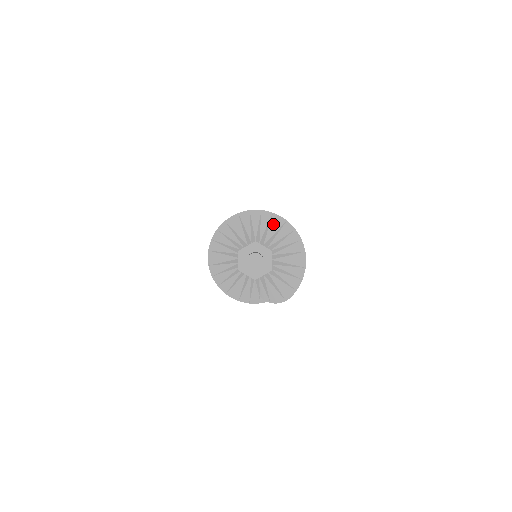
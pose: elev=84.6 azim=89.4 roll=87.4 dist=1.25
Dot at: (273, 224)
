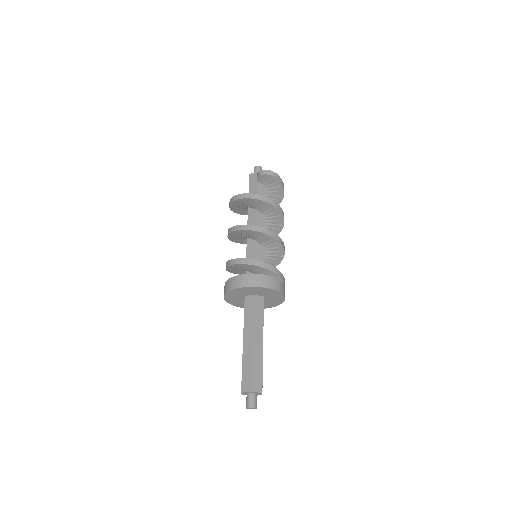
Dot at: occluded
